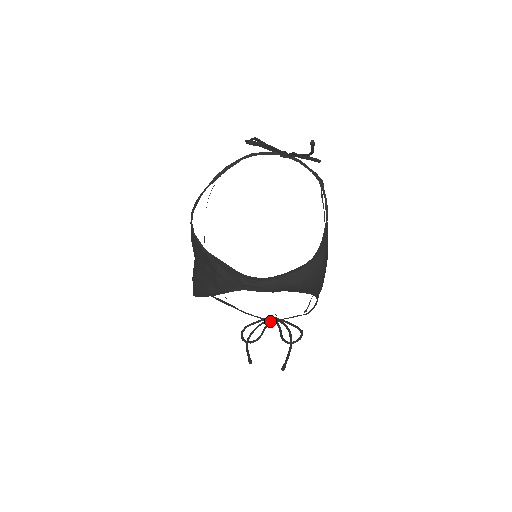
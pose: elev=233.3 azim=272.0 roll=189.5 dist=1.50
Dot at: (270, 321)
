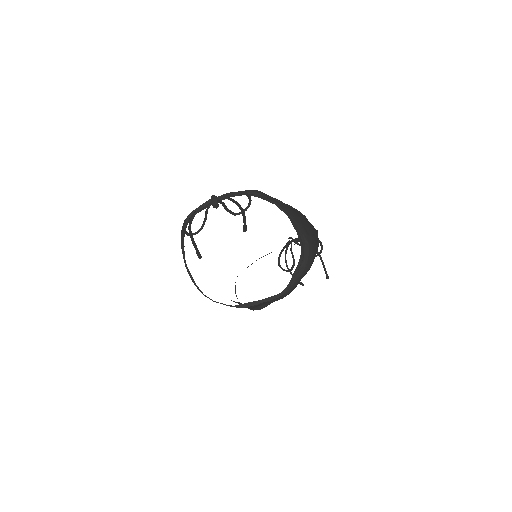
Dot at: (291, 245)
